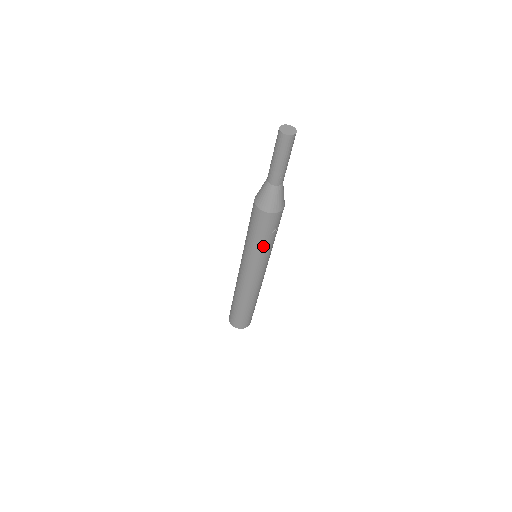
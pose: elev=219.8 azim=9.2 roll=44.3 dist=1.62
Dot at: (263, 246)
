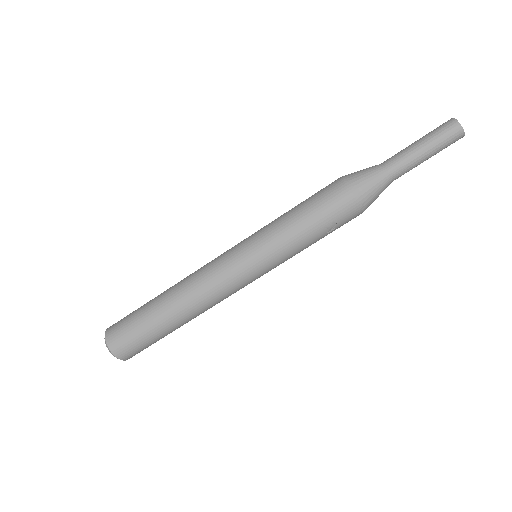
Dot at: (296, 236)
